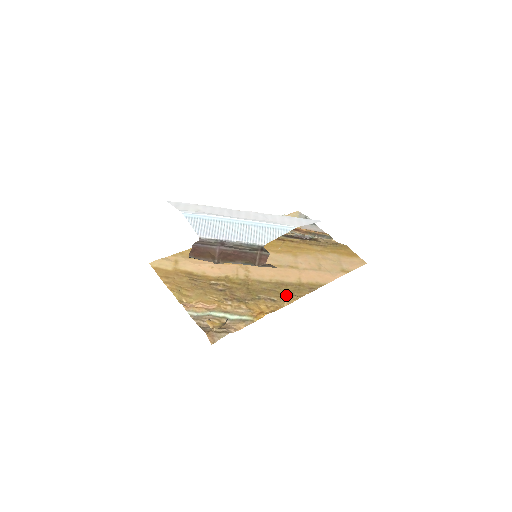
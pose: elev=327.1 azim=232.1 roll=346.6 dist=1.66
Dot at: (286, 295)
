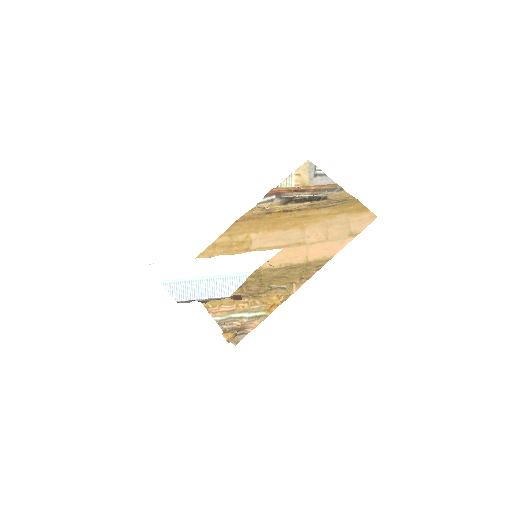
Dot at: (295, 280)
